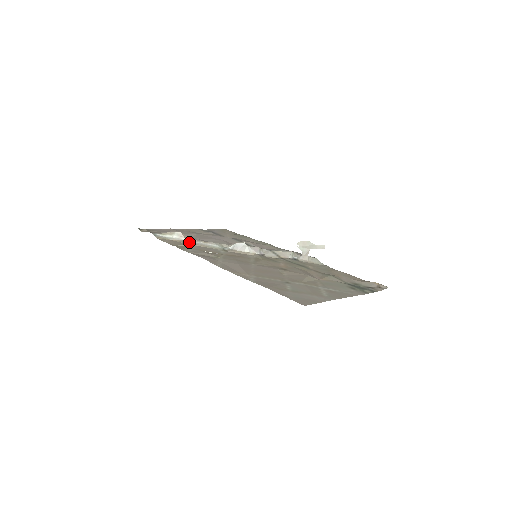
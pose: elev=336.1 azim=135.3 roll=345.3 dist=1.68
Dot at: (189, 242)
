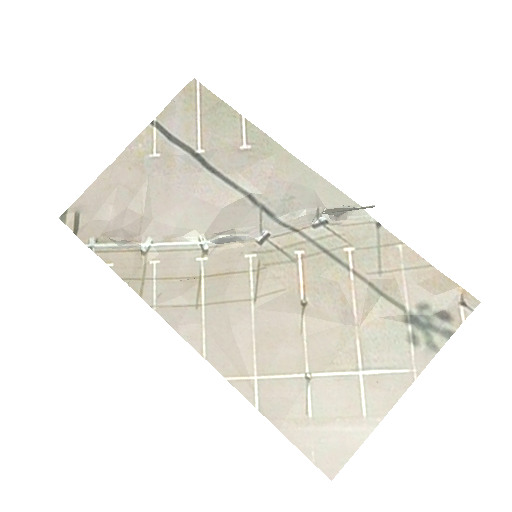
Dot at: (145, 250)
